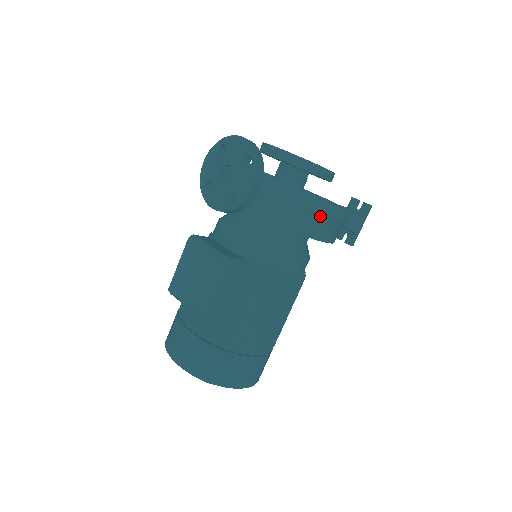
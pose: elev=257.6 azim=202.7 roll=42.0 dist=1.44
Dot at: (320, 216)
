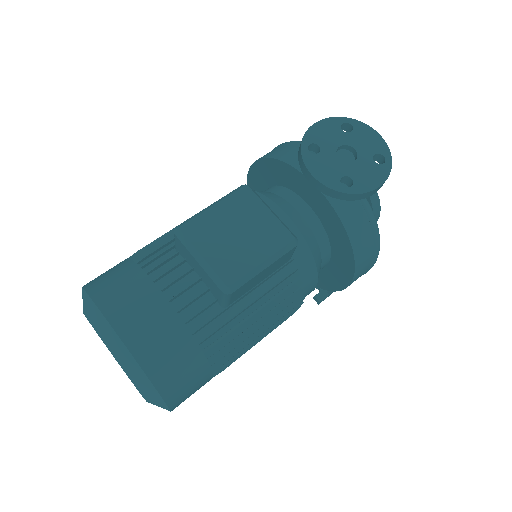
Dot at: (373, 258)
